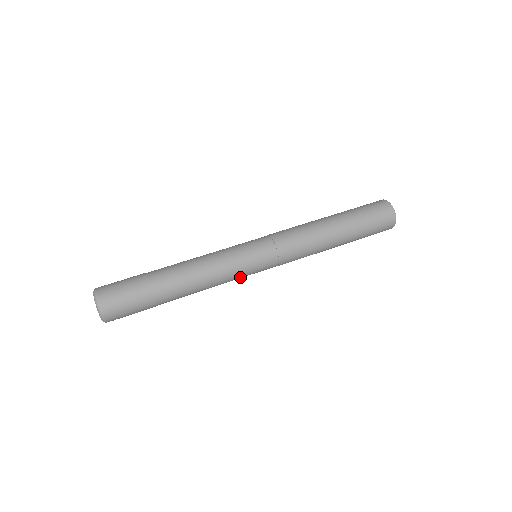
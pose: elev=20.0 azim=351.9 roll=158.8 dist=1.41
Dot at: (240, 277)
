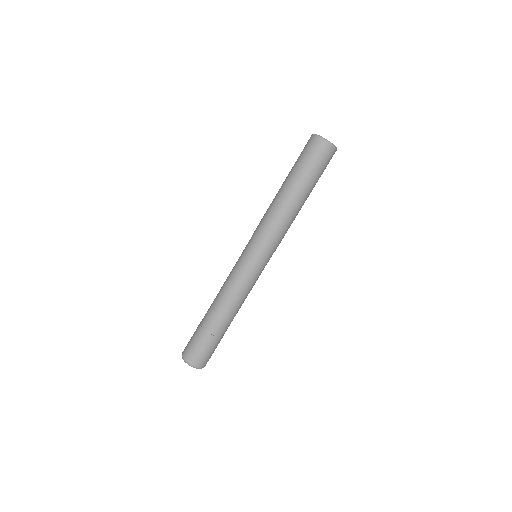
Dot at: (253, 278)
